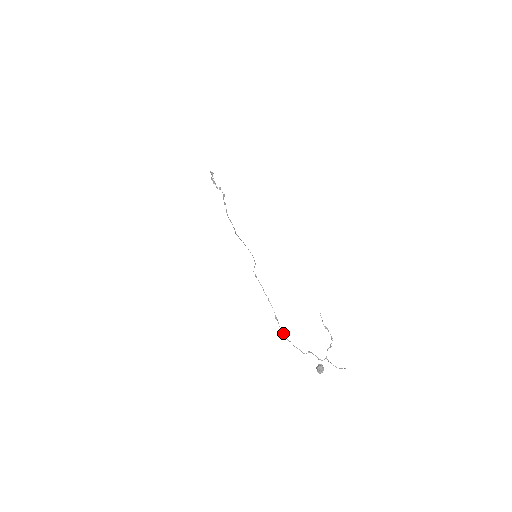
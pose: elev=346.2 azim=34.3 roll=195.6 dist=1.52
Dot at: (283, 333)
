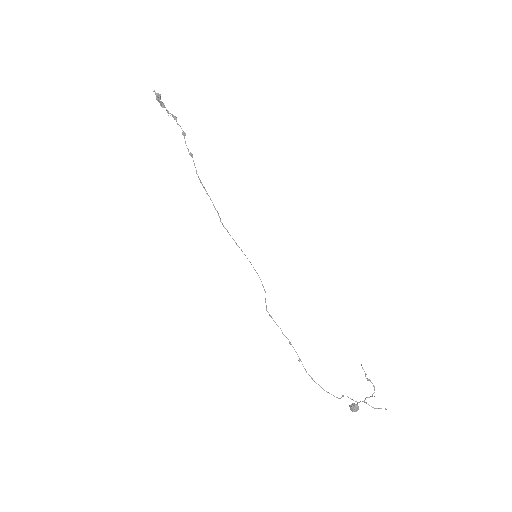
Dot at: (309, 375)
